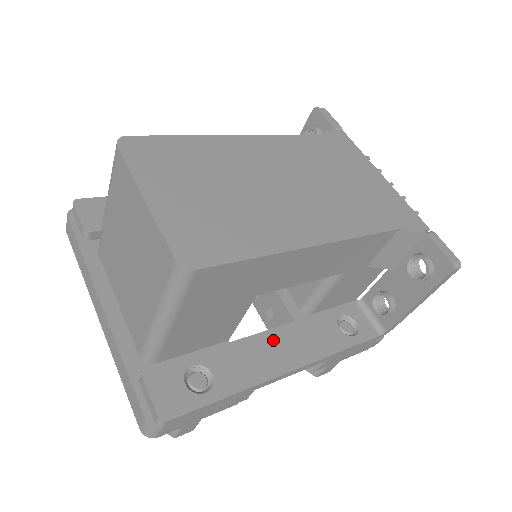
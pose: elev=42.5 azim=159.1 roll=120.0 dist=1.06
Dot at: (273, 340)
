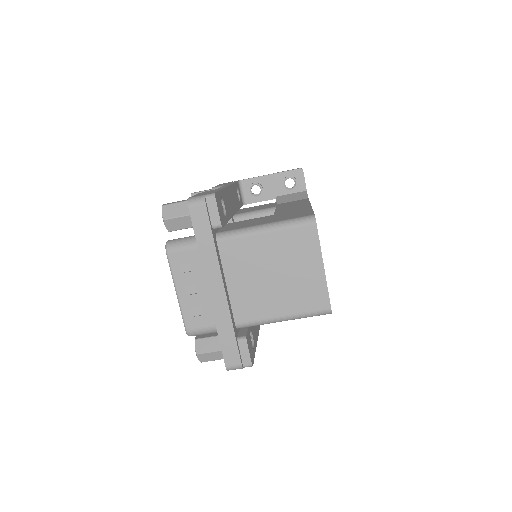
Dot at: occluded
